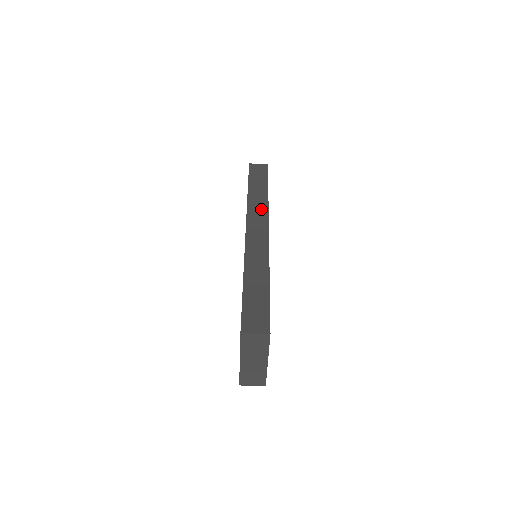
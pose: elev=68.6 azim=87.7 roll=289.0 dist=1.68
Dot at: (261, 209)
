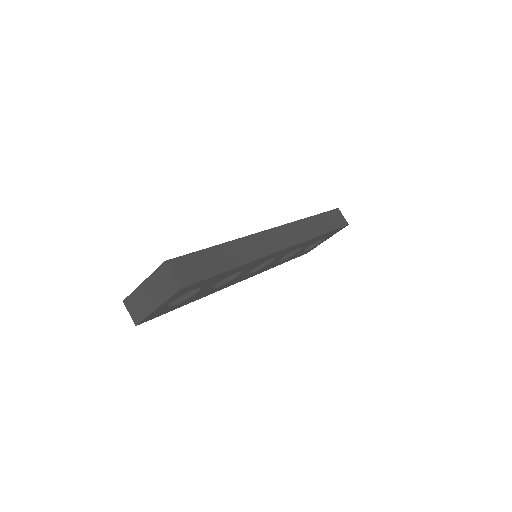
Dot at: (301, 234)
